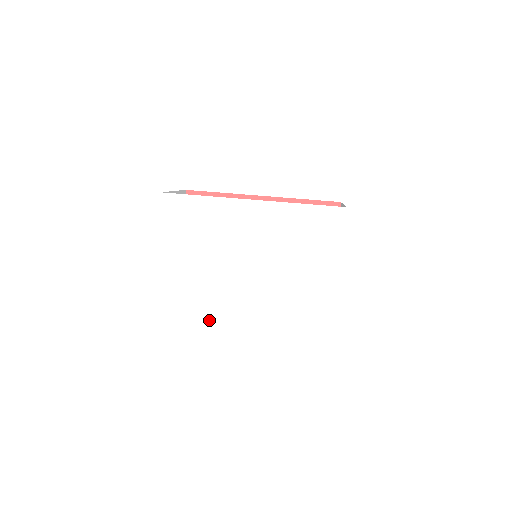
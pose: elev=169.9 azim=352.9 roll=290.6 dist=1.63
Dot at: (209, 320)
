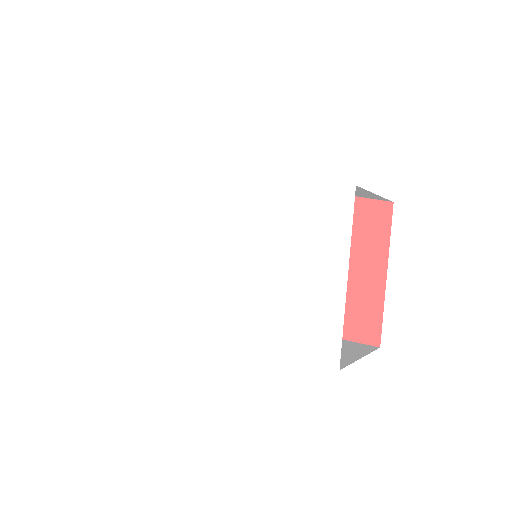
Dot at: (171, 322)
